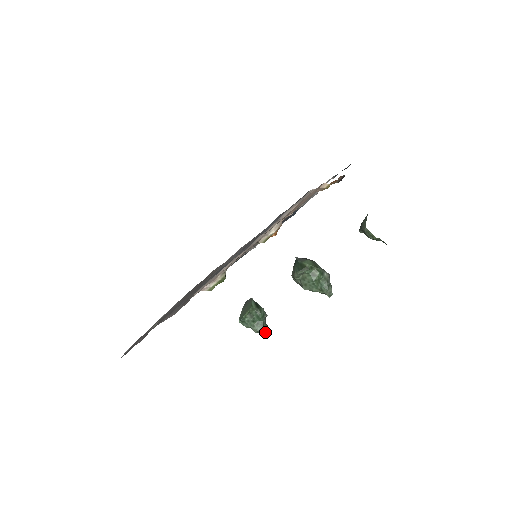
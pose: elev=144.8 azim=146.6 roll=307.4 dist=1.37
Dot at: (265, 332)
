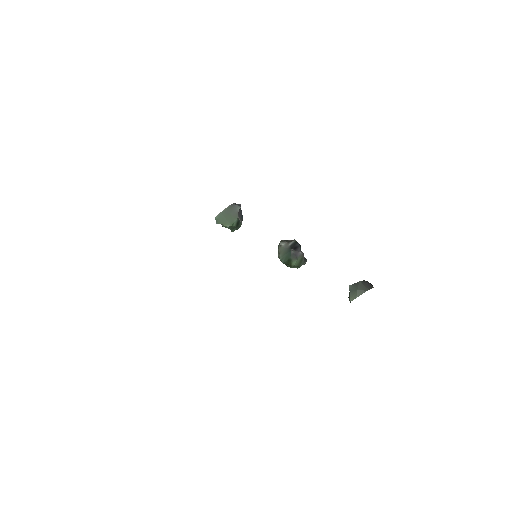
Dot at: (231, 230)
